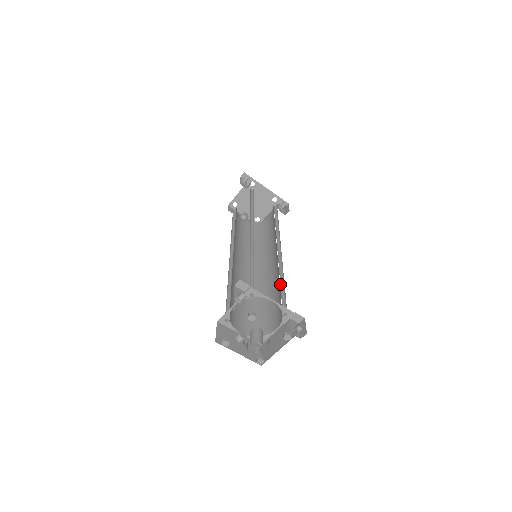
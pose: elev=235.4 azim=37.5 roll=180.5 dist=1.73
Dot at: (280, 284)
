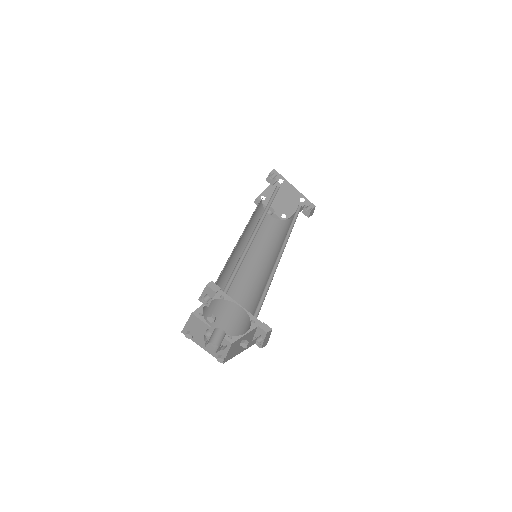
Dot at: (264, 290)
